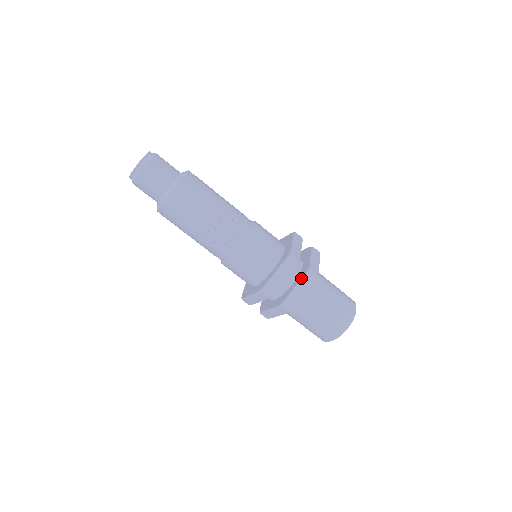
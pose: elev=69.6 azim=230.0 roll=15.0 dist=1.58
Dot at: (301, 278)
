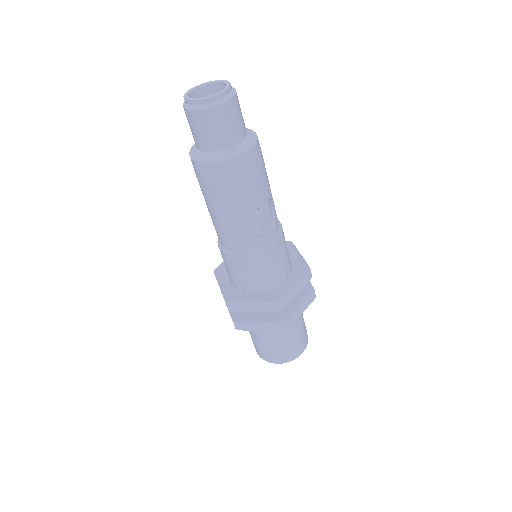
Dot at: (306, 296)
